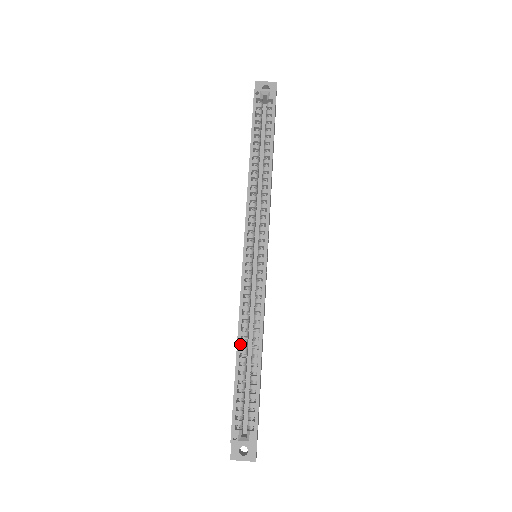
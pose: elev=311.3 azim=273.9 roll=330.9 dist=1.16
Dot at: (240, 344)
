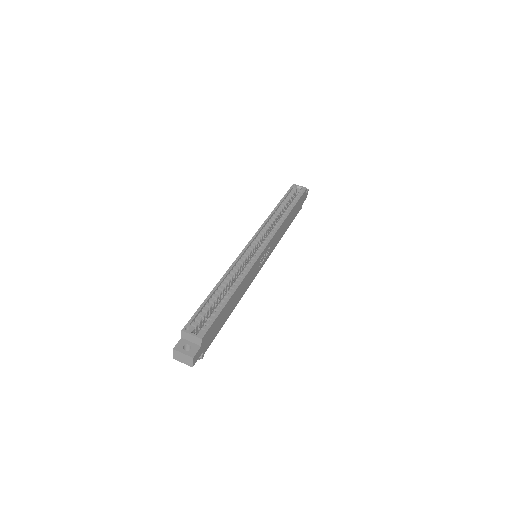
Dot at: (221, 283)
